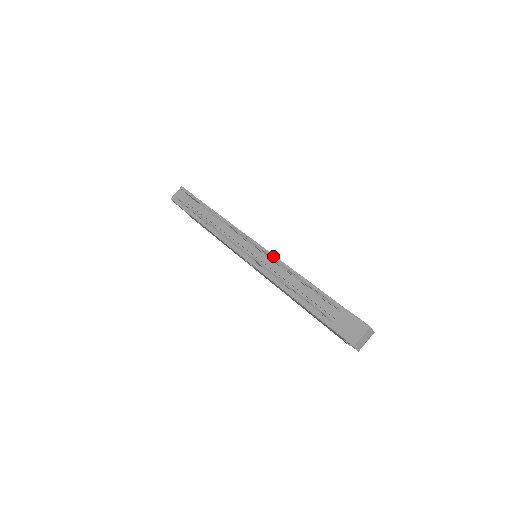
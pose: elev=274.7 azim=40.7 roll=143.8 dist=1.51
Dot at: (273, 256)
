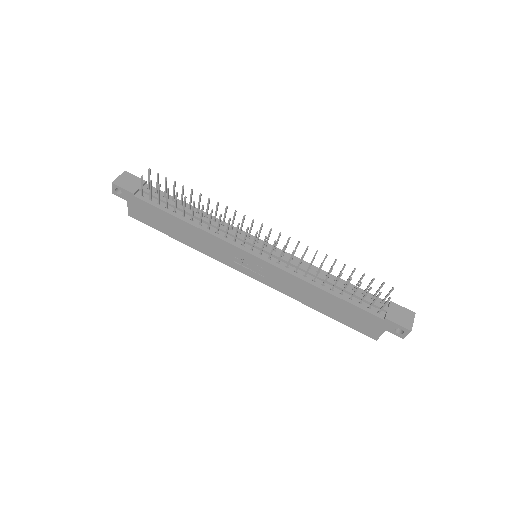
Dot at: (289, 254)
